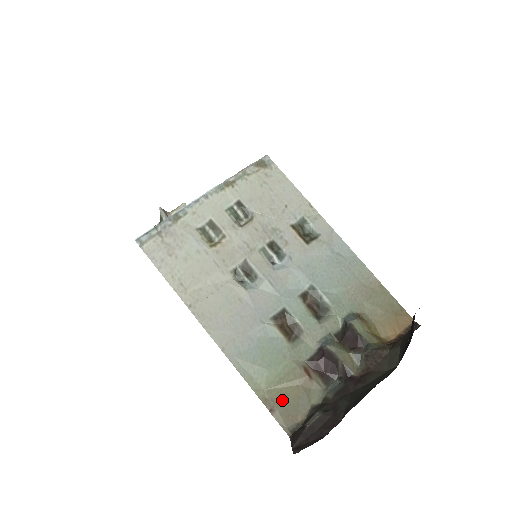
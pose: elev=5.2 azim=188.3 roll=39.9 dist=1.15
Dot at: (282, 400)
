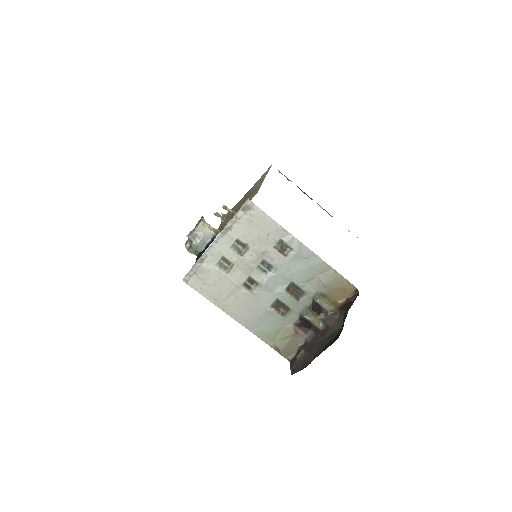
Dot at: (283, 346)
